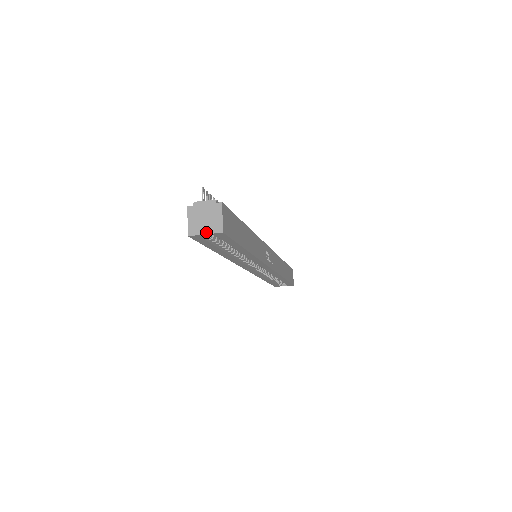
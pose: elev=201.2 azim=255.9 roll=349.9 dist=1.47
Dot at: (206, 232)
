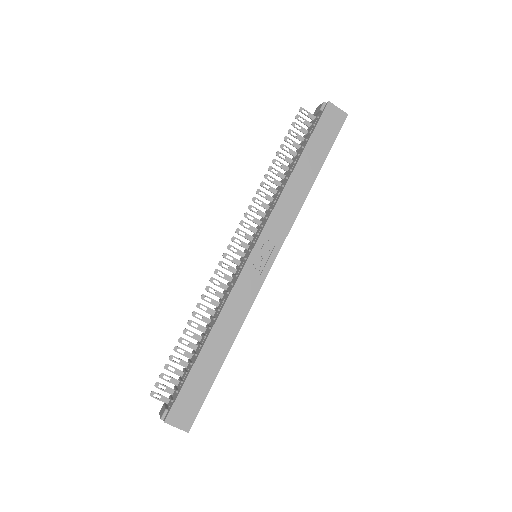
Dot at: occluded
